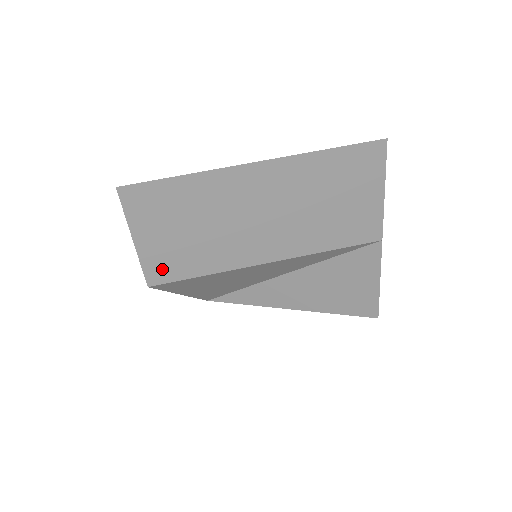
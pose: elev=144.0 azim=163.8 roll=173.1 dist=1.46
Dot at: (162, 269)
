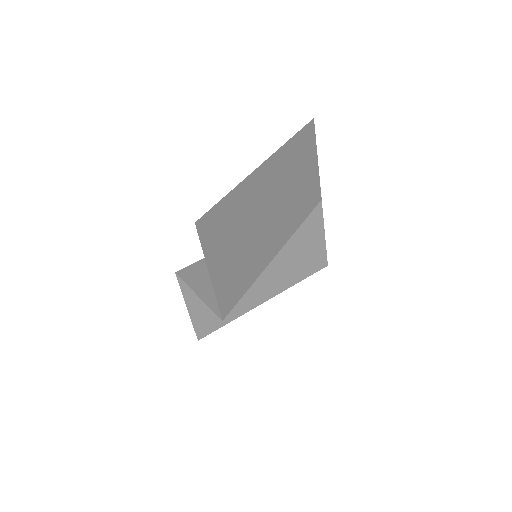
Dot at: (229, 295)
